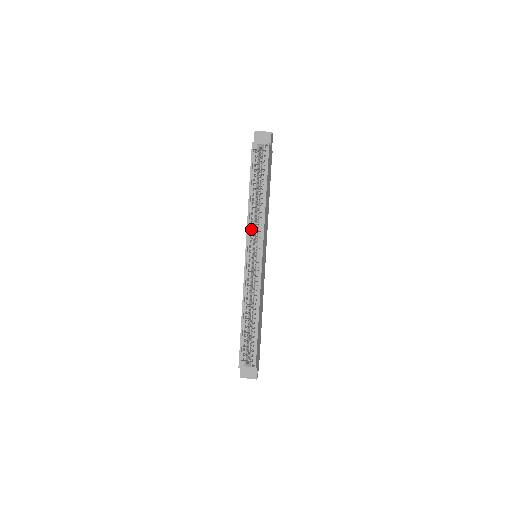
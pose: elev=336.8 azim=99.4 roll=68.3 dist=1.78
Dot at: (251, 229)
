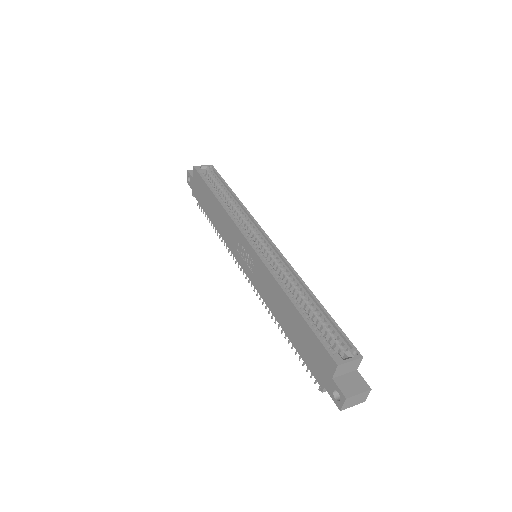
Dot at: (237, 222)
